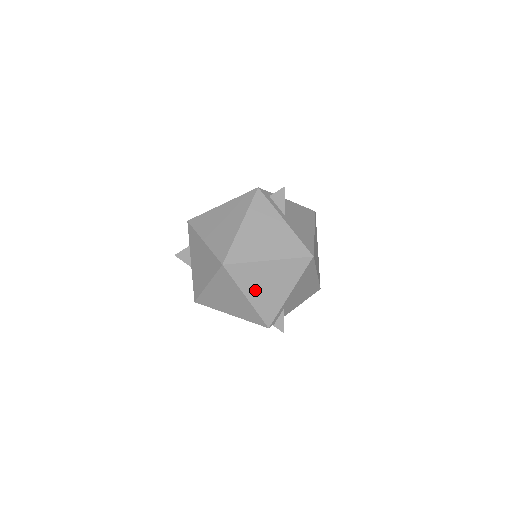
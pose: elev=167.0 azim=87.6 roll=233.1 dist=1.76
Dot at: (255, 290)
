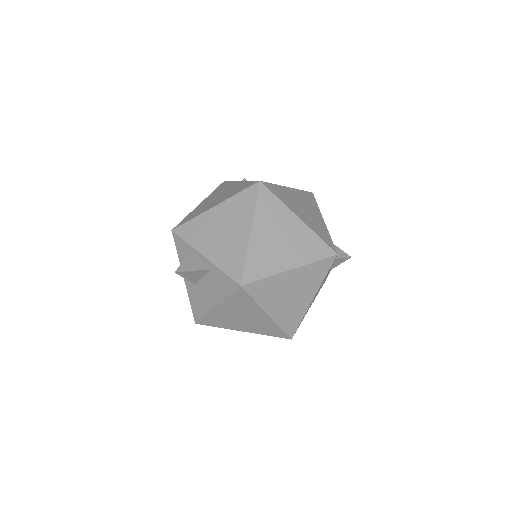
Dot at: (299, 212)
